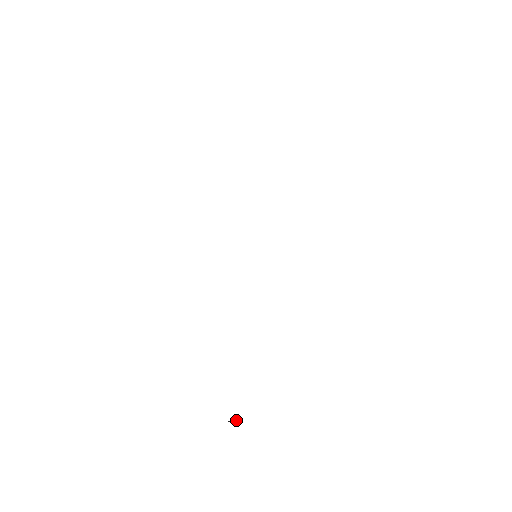
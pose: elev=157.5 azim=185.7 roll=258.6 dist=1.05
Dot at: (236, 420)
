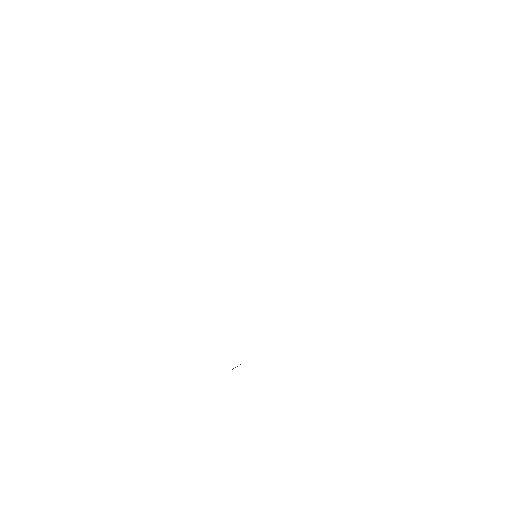
Dot at: occluded
